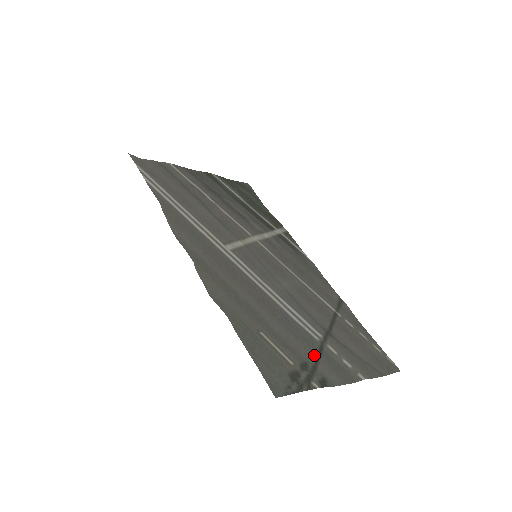
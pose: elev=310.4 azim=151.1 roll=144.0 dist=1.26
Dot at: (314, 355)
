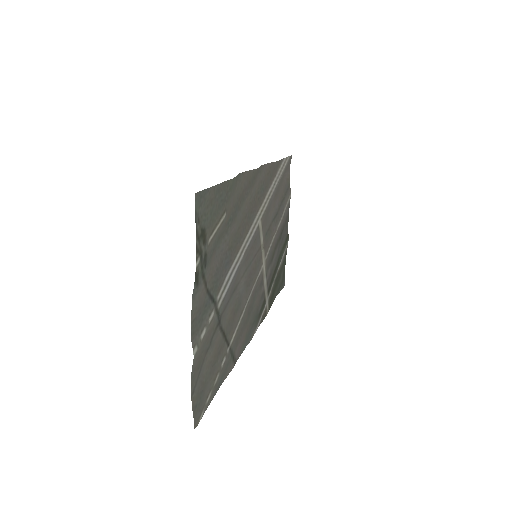
Dot at: (209, 285)
